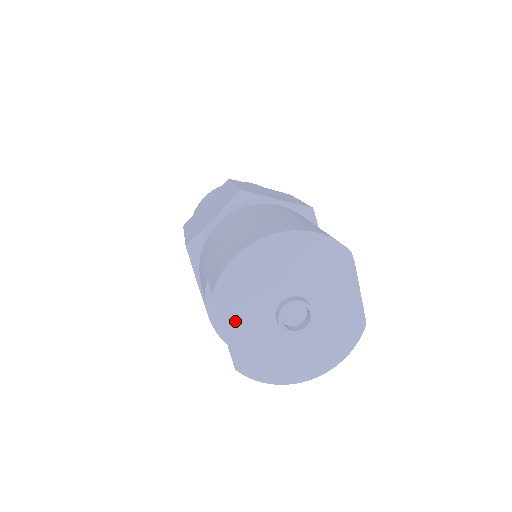
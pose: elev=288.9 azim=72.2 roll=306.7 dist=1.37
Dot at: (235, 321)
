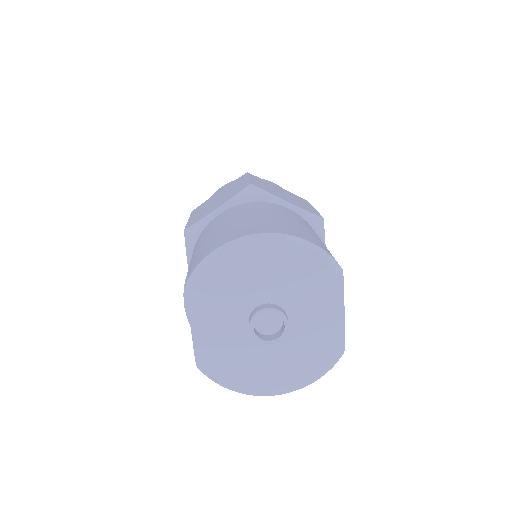
Dot at: (205, 316)
